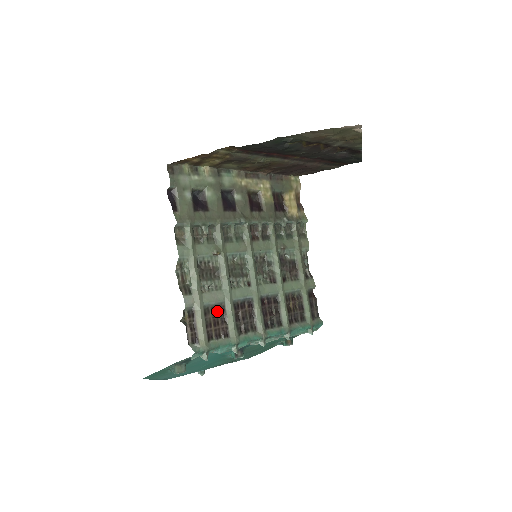
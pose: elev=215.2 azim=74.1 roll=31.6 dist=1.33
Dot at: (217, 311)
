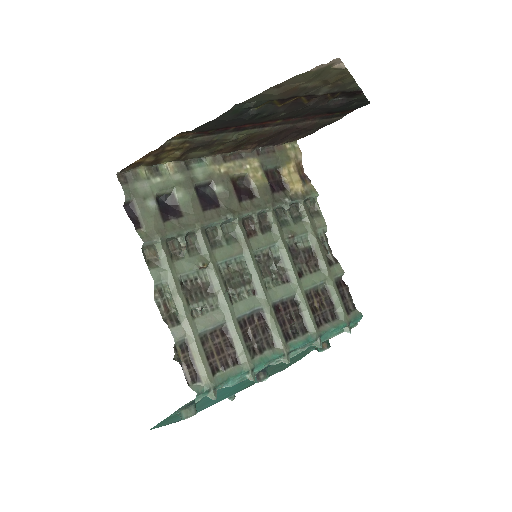
Dot at: (218, 336)
